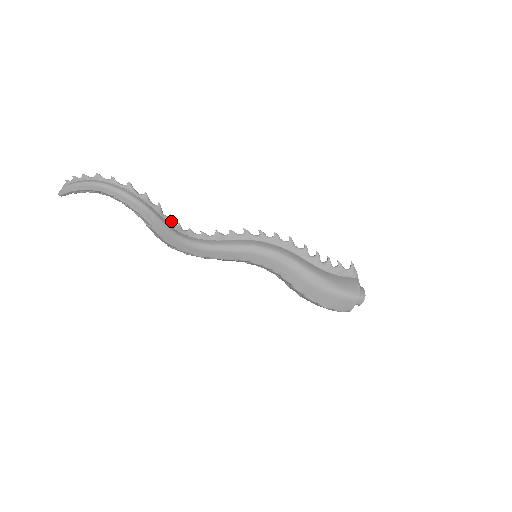
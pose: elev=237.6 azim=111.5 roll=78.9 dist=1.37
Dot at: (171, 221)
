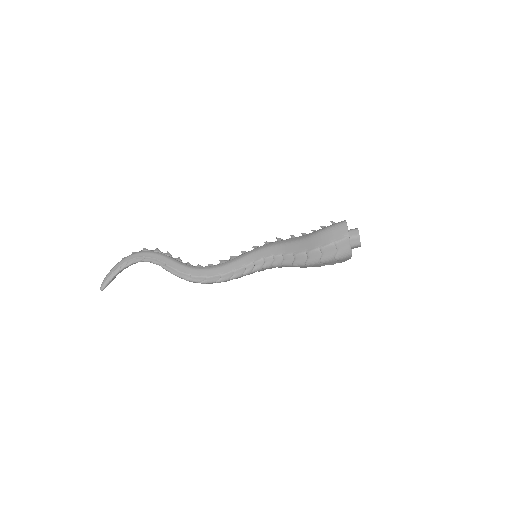
Dot at: (181, 261)
